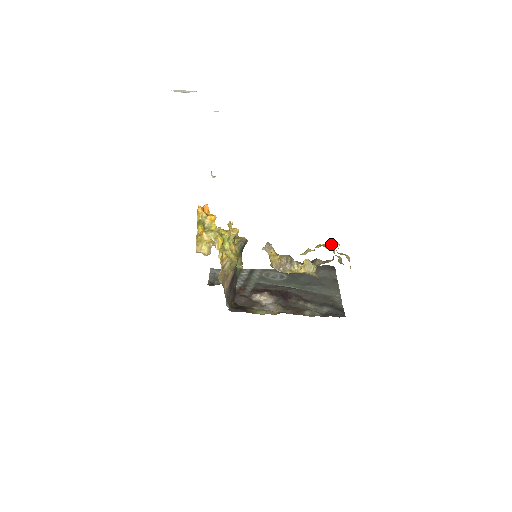
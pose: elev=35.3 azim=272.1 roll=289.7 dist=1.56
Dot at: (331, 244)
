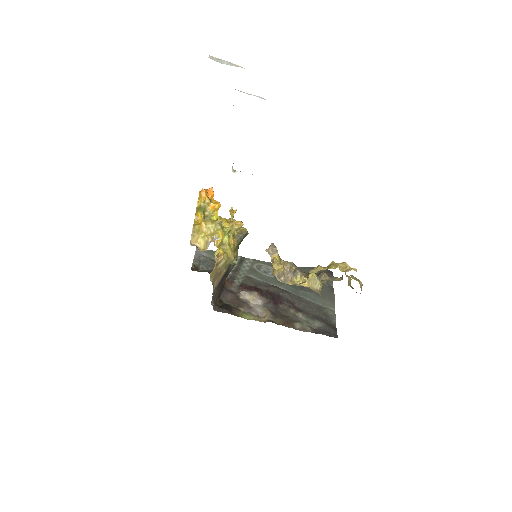
Dot at: (347, 267)
